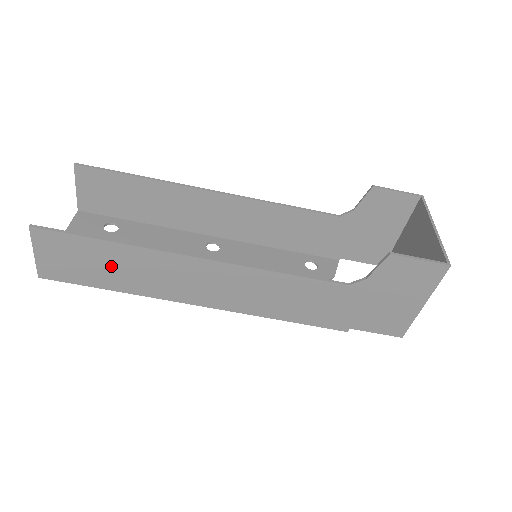
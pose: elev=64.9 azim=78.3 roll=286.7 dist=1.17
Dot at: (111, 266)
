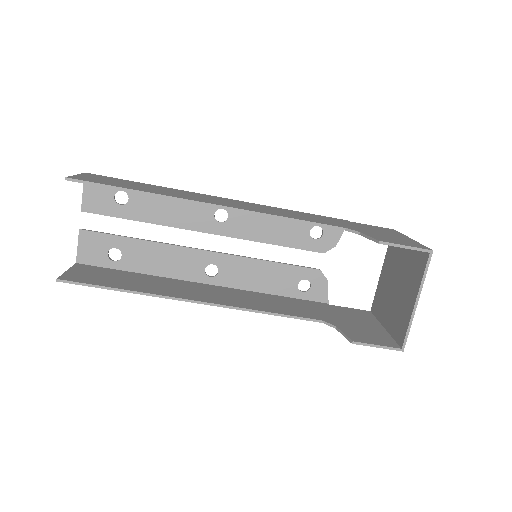
Dot at: occluded
